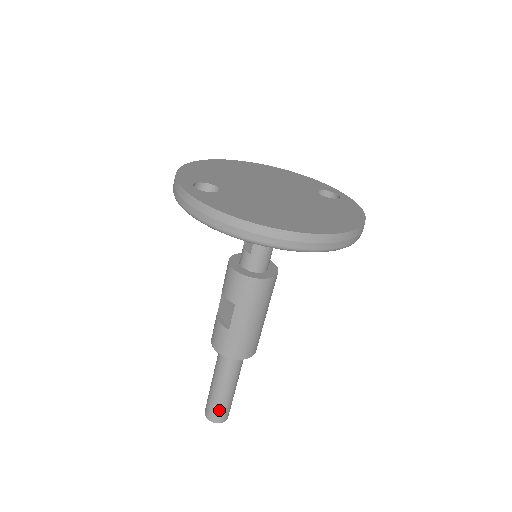
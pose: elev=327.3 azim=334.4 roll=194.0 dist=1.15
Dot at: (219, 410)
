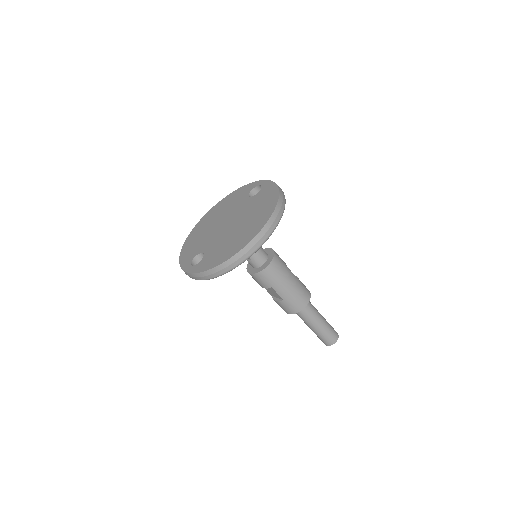
Dot at: (328, 337)
